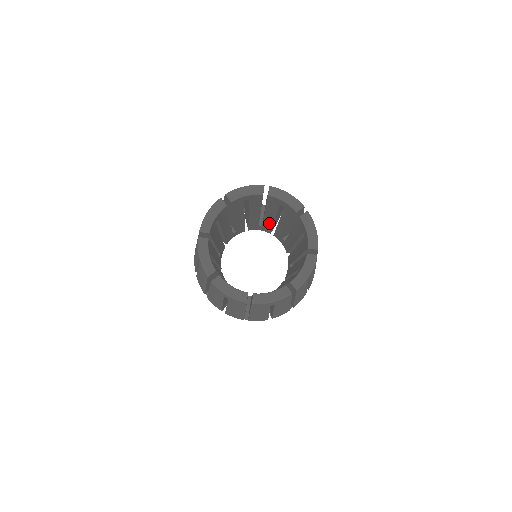
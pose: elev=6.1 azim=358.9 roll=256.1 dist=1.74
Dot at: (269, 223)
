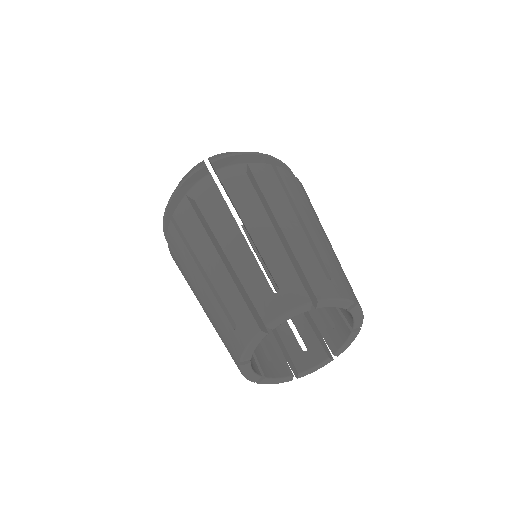
Dot at: occluded
